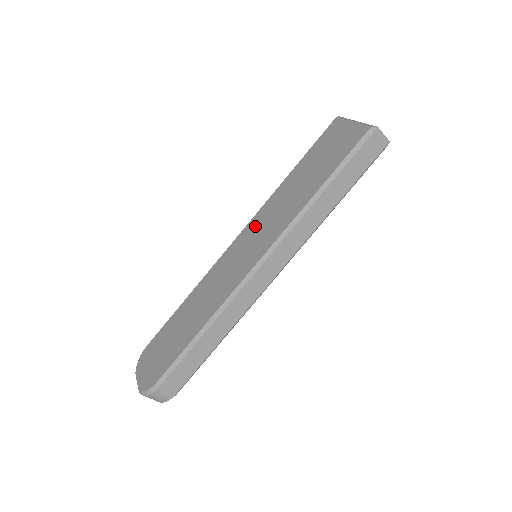
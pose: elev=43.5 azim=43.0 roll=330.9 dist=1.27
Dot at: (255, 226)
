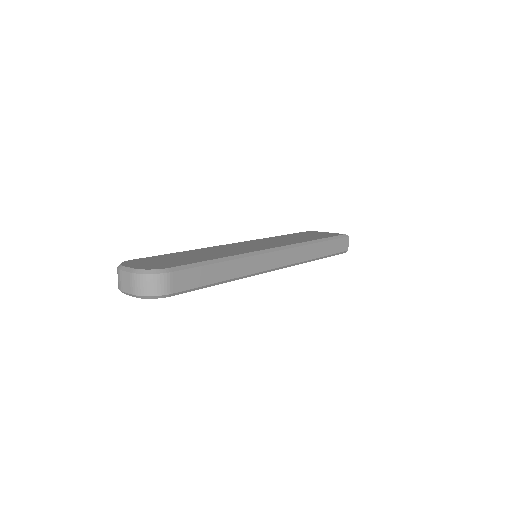
Dot at: (259, 241)
